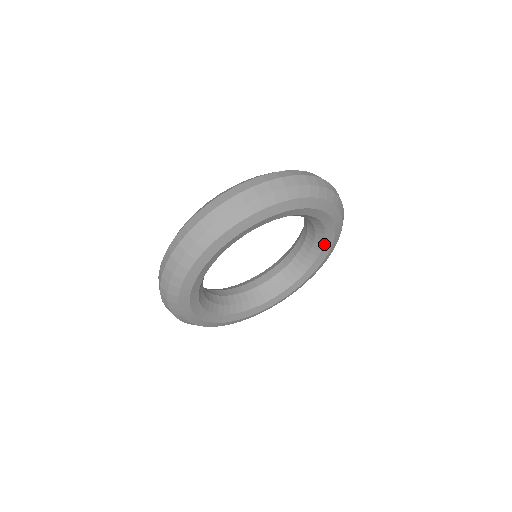
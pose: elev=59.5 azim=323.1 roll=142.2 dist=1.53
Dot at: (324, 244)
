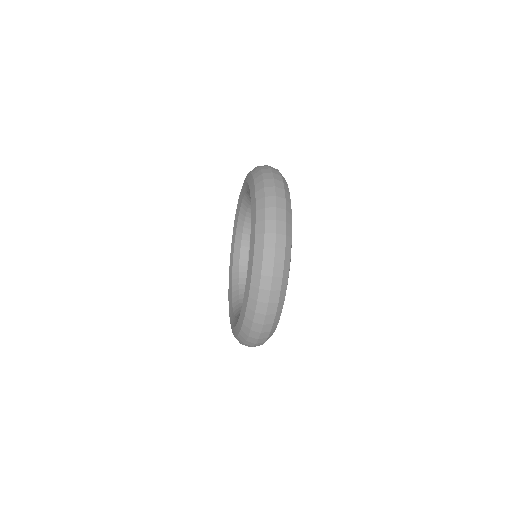
Dot at: occluded
